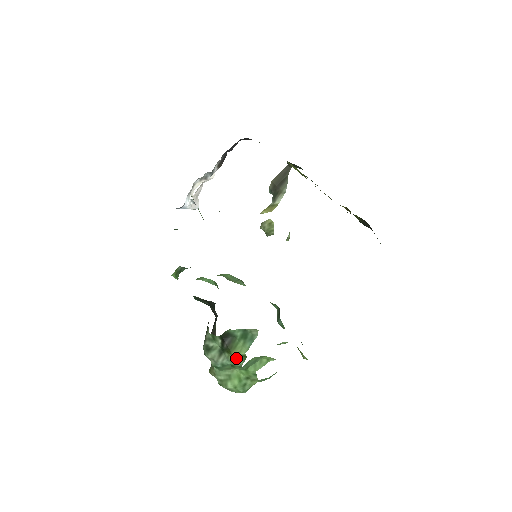
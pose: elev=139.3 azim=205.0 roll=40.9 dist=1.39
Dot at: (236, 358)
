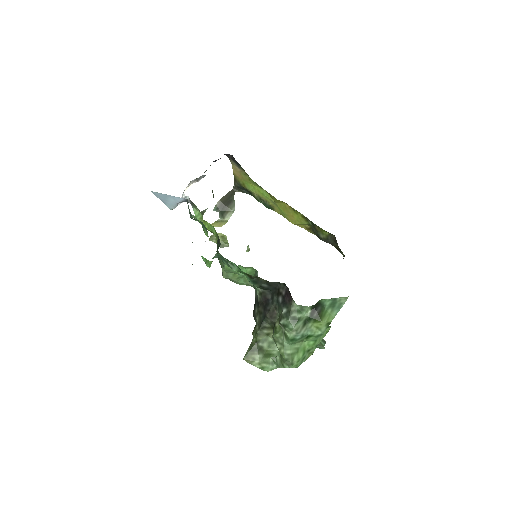
Dot at: (323, 326)
